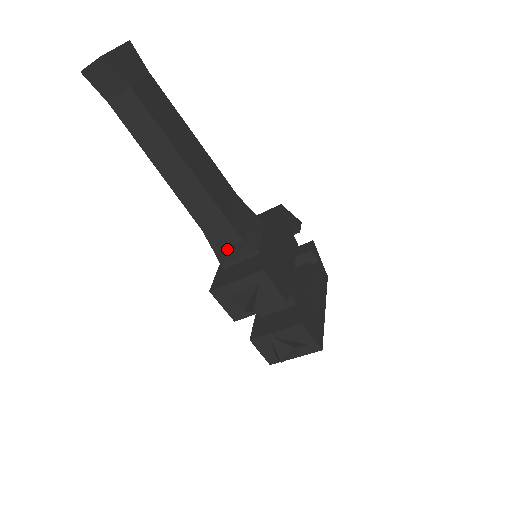
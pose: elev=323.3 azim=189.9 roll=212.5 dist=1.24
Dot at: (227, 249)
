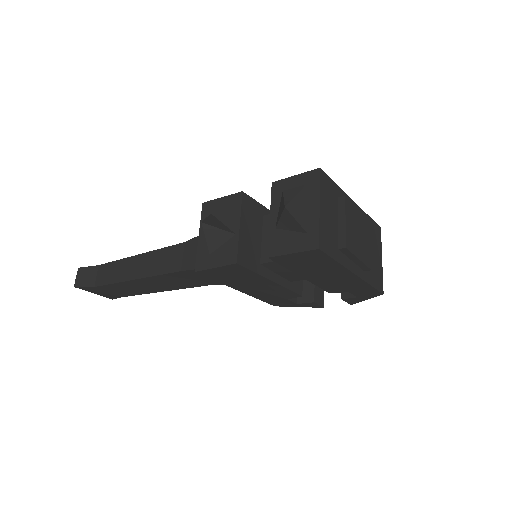
Dot at: occluded
